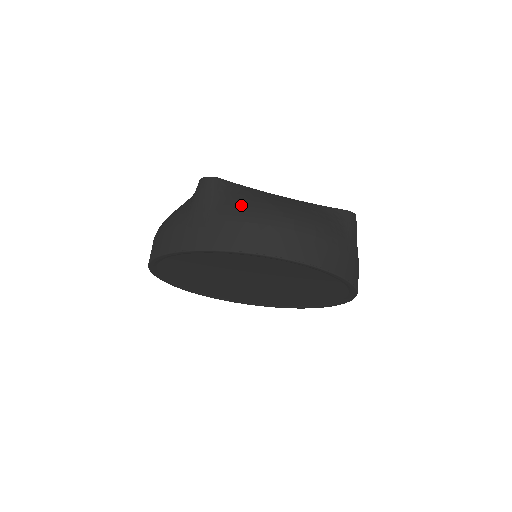
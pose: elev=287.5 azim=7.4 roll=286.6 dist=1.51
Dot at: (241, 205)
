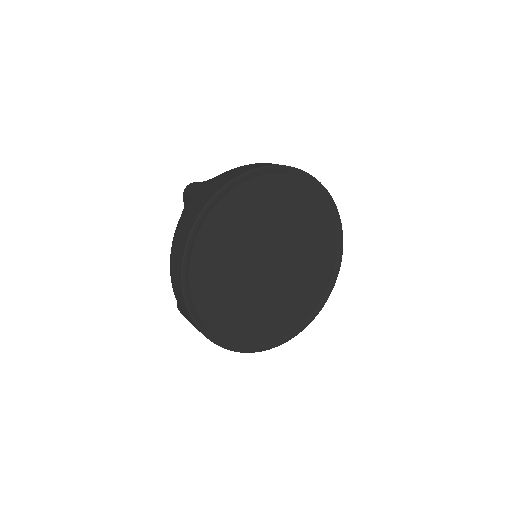
Dot at: occluded
